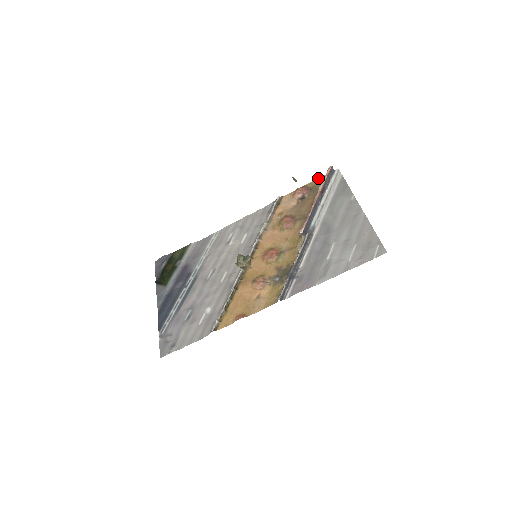
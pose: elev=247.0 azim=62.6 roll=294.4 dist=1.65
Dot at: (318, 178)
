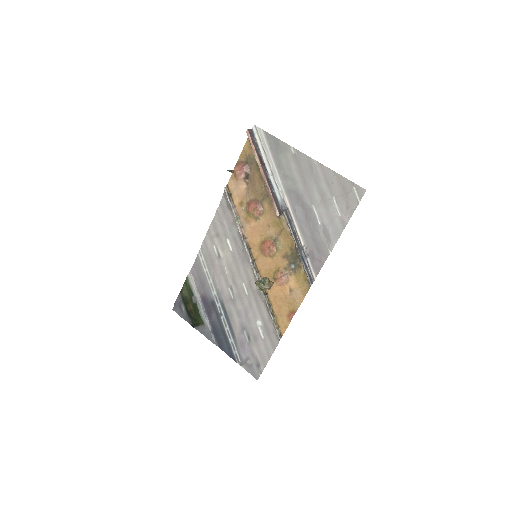
Dot at: (243, 147)
